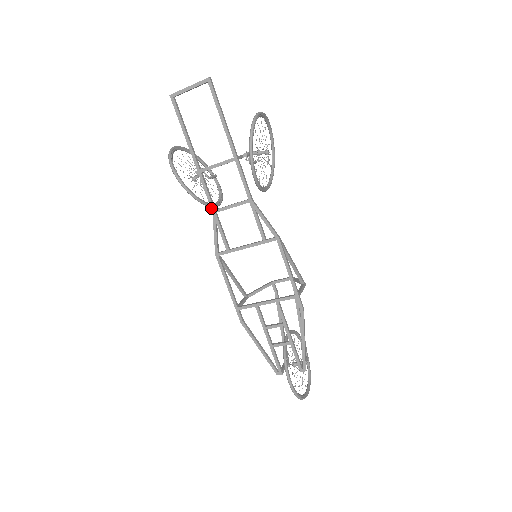
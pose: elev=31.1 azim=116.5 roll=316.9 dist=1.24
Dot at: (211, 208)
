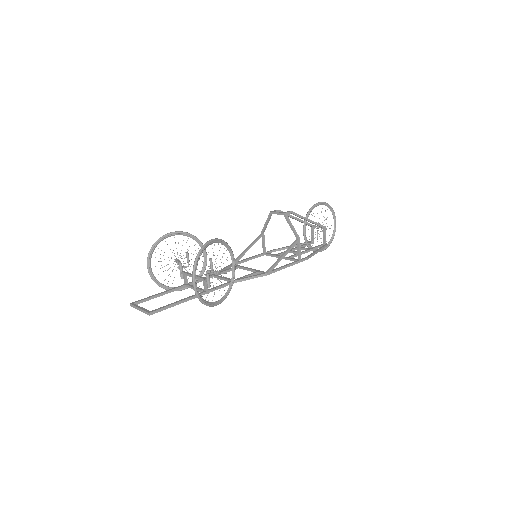
Dot at: occluded
